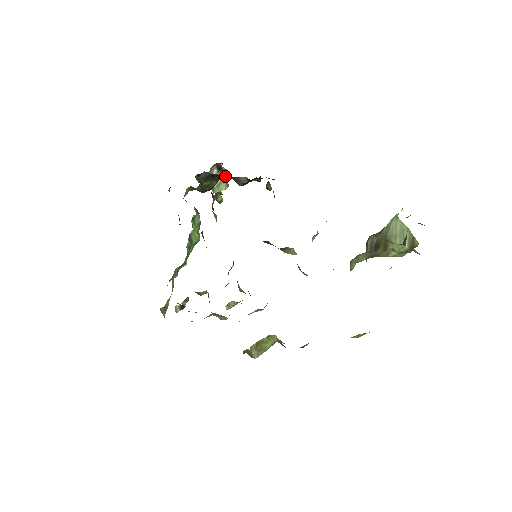
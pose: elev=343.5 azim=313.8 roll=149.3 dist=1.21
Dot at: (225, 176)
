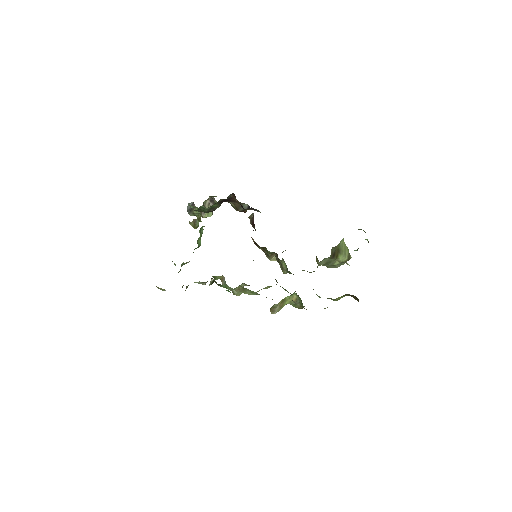
Dot at: occluded
